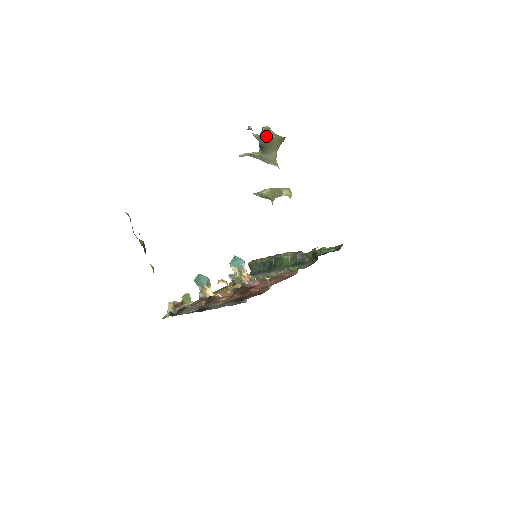
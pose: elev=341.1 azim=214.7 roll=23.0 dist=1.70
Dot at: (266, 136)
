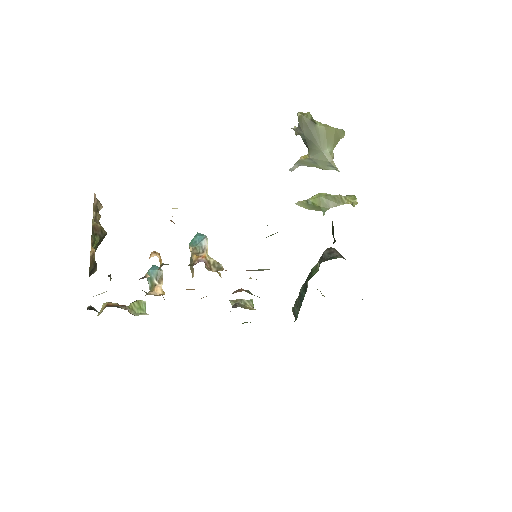
Dot at: (305, 123)
